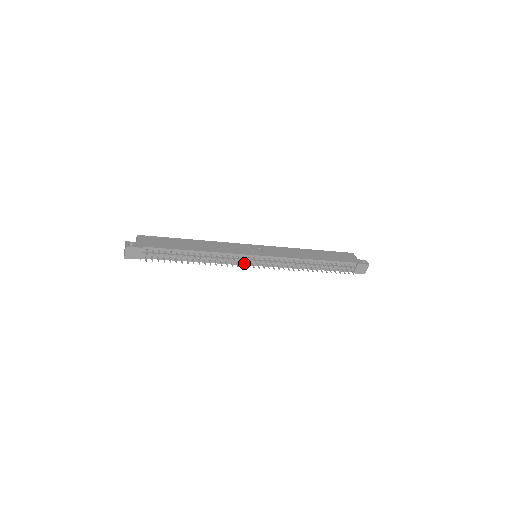
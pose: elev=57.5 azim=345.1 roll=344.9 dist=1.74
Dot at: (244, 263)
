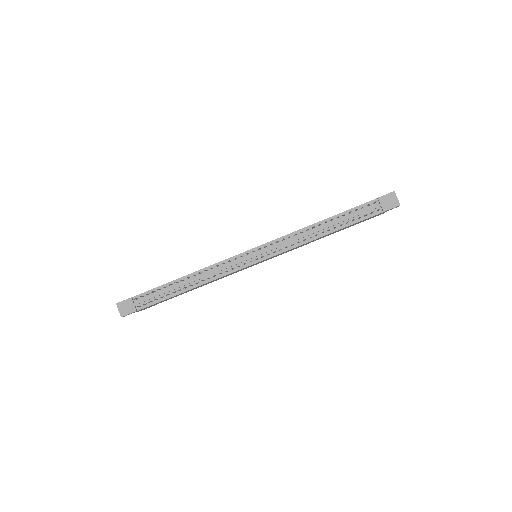
Dot at: (242, 266)
